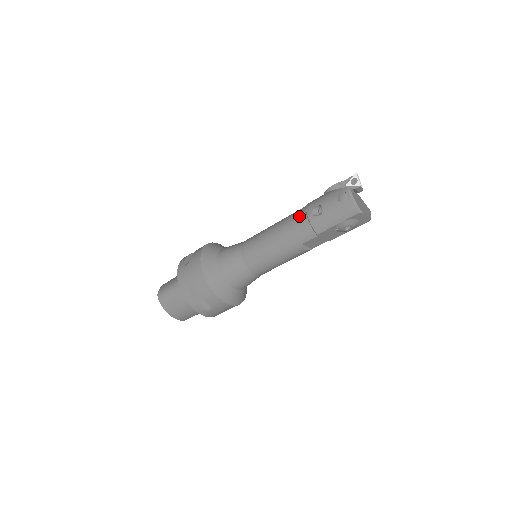
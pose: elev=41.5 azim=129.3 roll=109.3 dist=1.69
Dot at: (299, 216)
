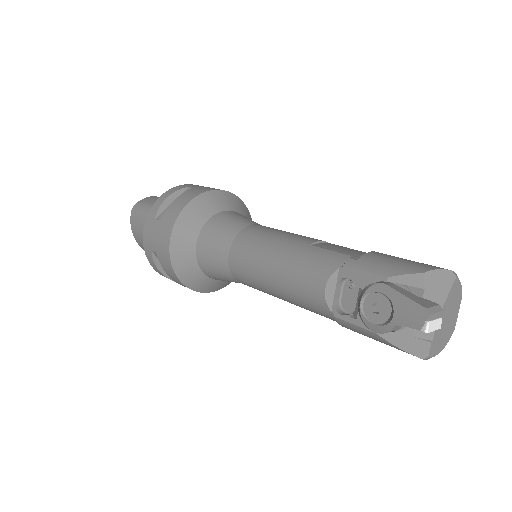
Dot at: occluded
